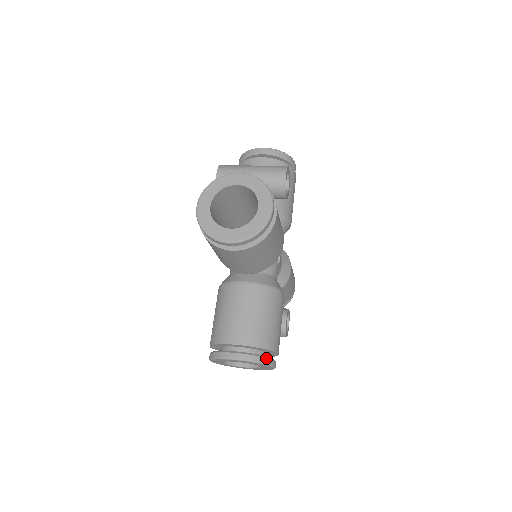
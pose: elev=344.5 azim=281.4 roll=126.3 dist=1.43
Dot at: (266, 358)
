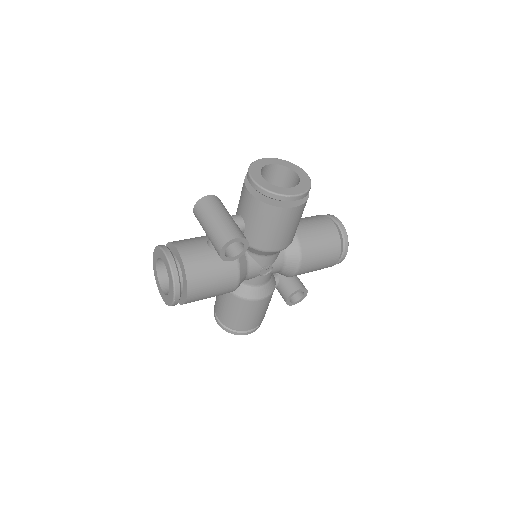
Dot at: (234, 332)
